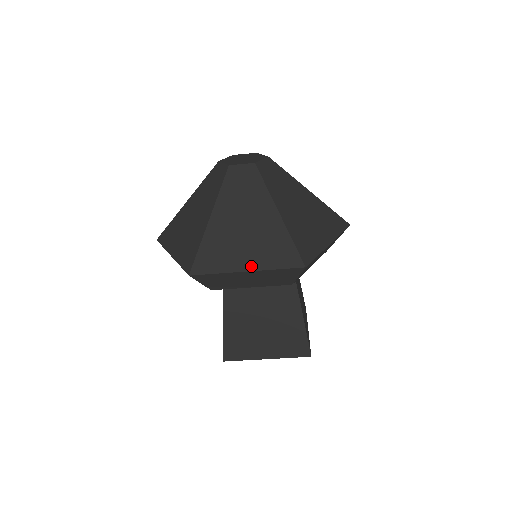
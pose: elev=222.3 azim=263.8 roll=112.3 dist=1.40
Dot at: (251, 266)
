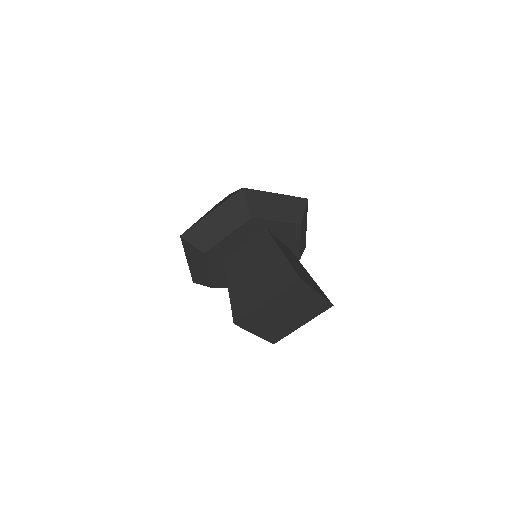
Dot at: (214, 210)
